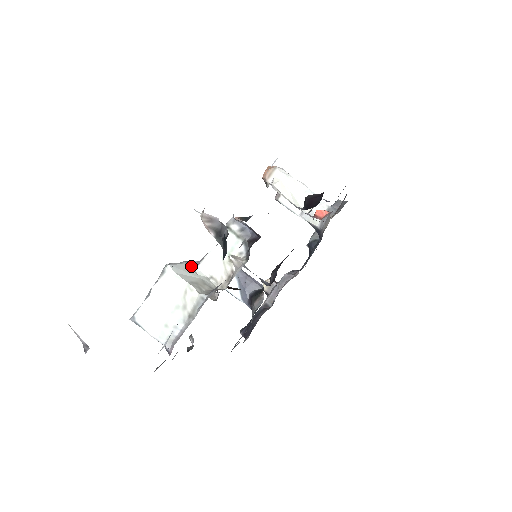
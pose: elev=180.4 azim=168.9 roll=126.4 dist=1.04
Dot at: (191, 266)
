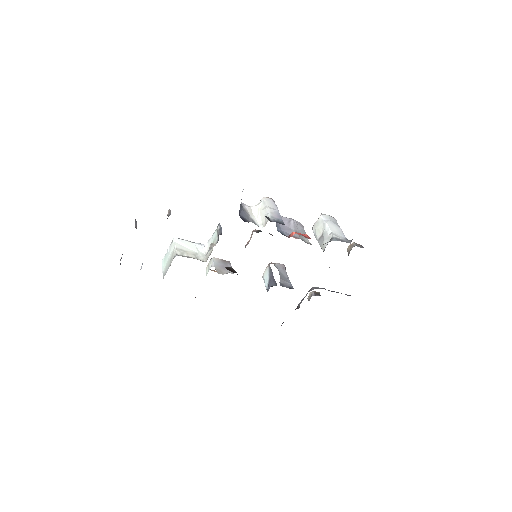
Dot at: (199, 246)
